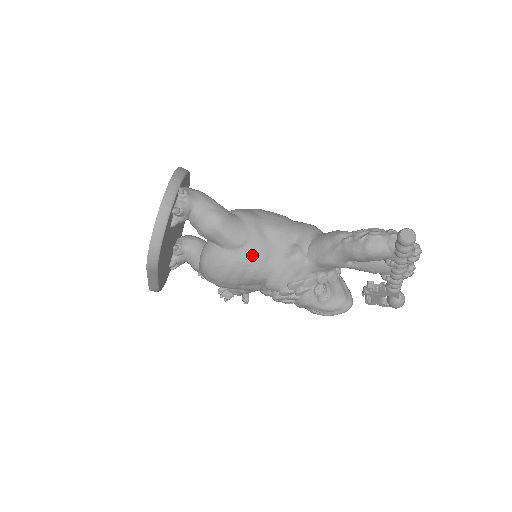
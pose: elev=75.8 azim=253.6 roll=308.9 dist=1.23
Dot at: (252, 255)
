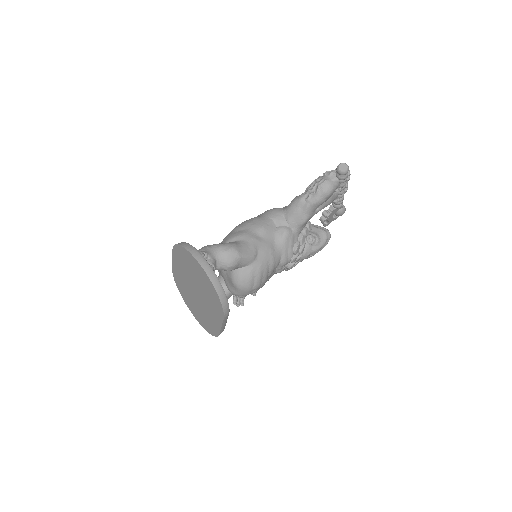
Dot at: (265, 254)
